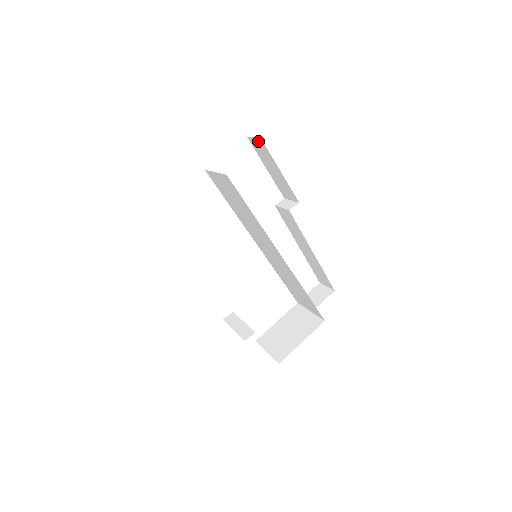
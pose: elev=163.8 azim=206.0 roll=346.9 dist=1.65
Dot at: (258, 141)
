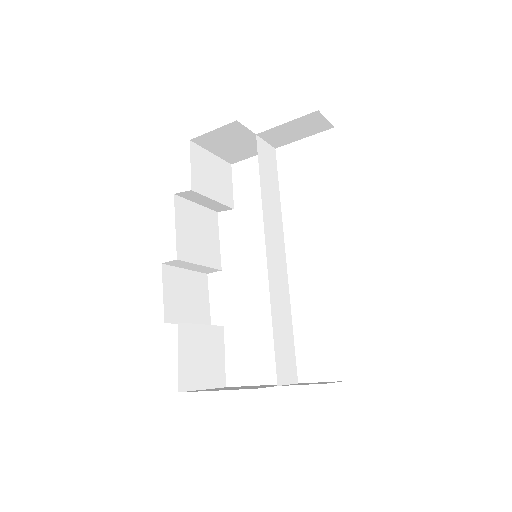
Dot at: occluded
